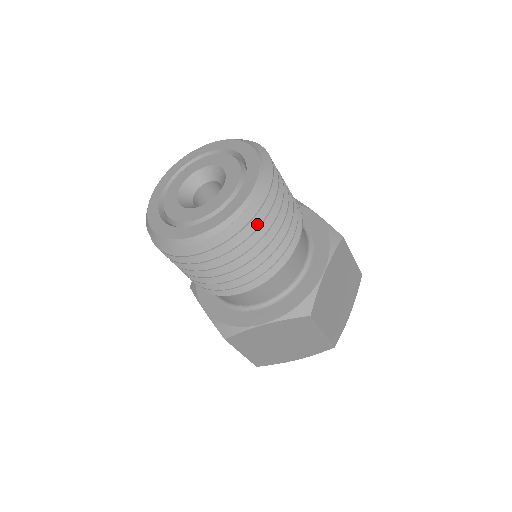
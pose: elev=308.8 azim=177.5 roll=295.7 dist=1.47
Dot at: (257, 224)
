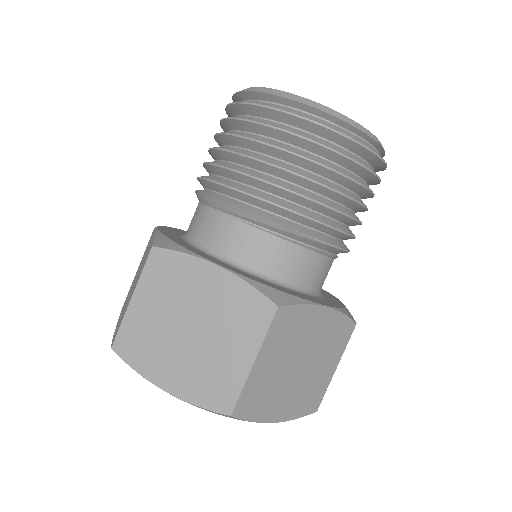
Dot at: occluded
